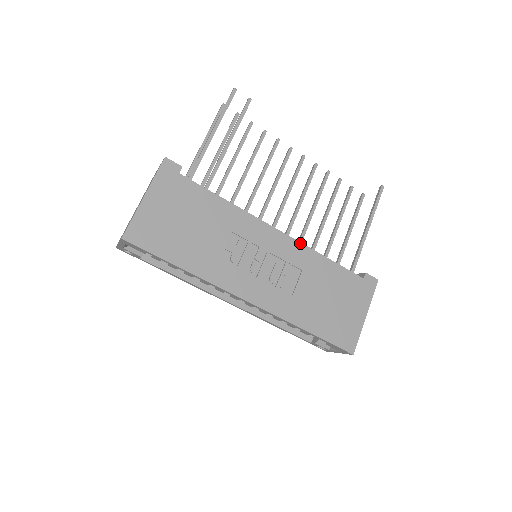
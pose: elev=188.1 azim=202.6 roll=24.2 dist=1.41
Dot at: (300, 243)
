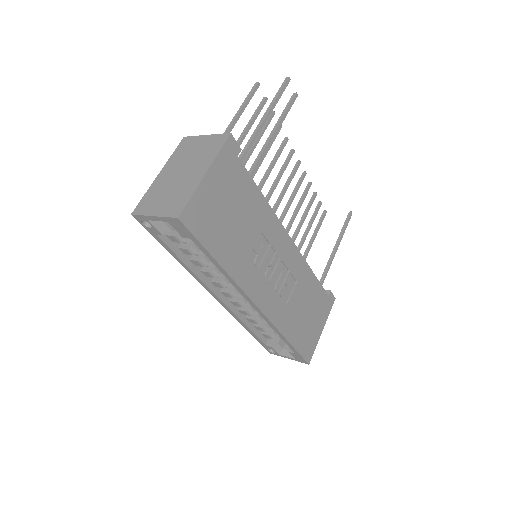
Dot at: (301, 255)
